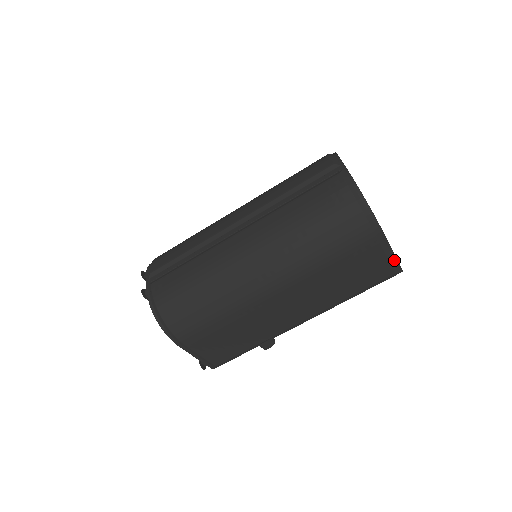
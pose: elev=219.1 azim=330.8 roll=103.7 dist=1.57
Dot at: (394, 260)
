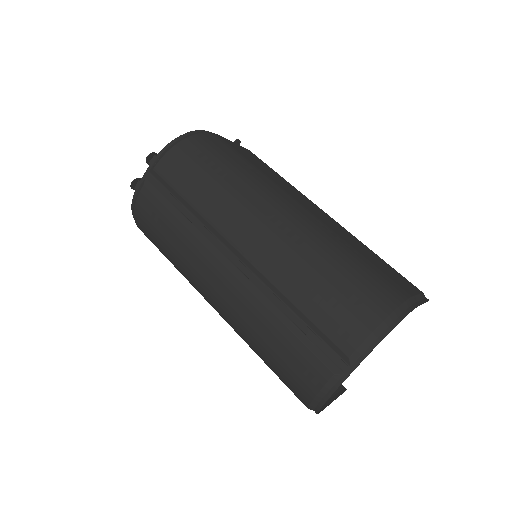
Dot at: (336, 394)
